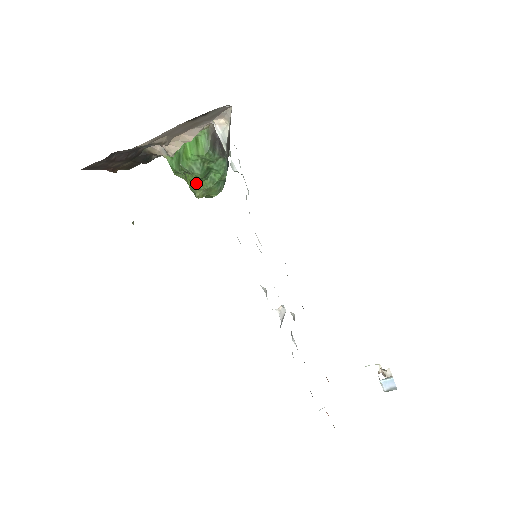
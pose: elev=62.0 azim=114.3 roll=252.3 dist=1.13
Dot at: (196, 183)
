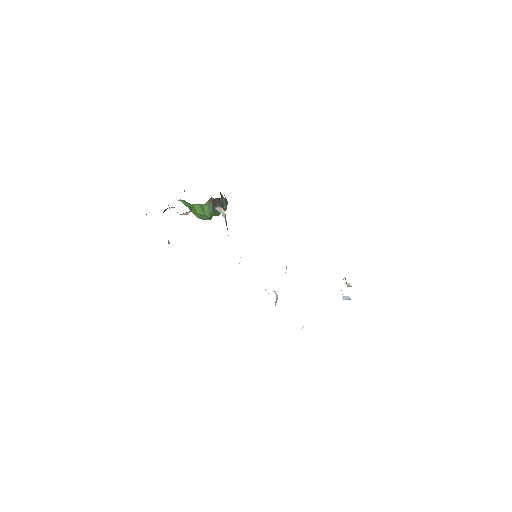
Dot at: occluded
